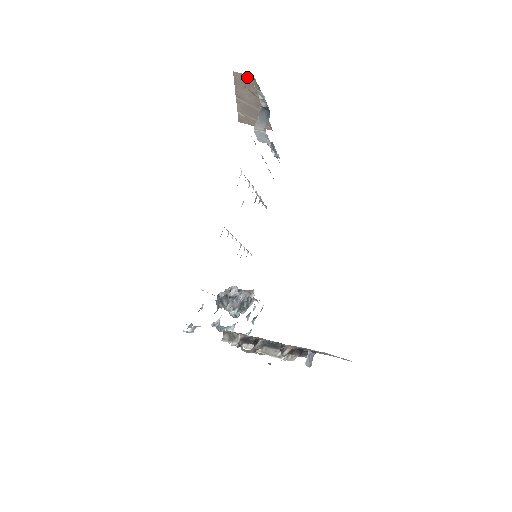
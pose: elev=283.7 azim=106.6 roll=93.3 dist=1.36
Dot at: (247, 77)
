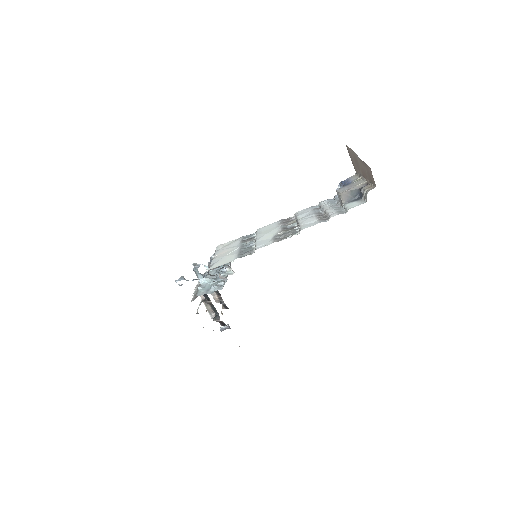
Dot at: (373, 178)
